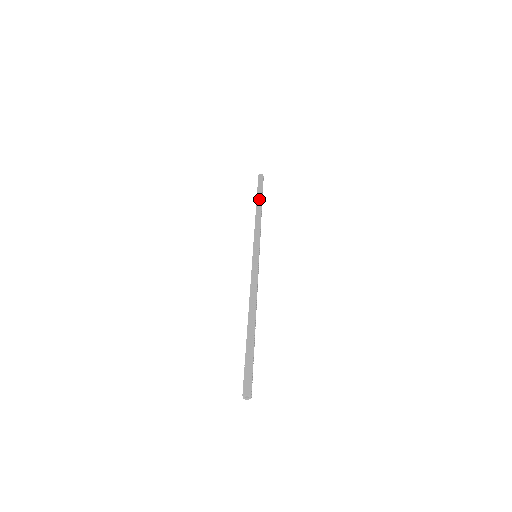
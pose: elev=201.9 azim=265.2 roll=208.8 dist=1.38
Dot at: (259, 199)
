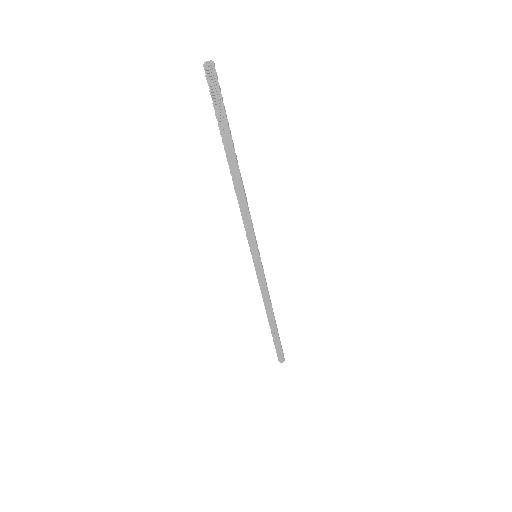
Dot at: occluded
